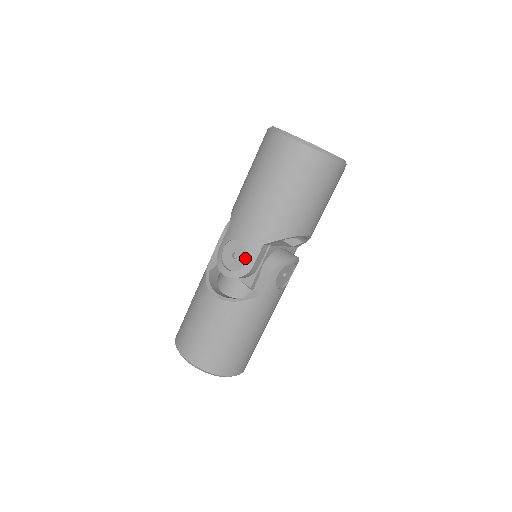
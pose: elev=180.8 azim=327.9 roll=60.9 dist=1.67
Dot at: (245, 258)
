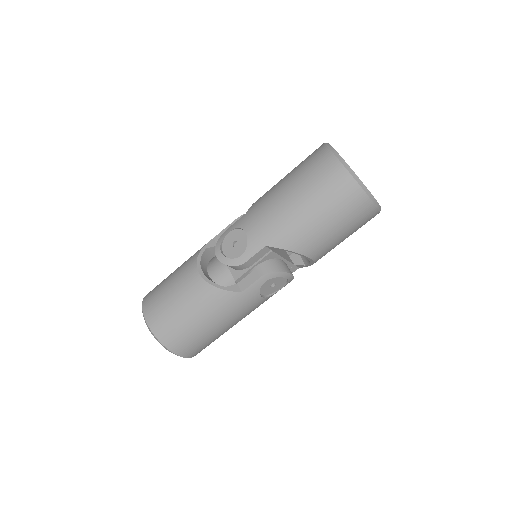
Dot at: (243, 250)
